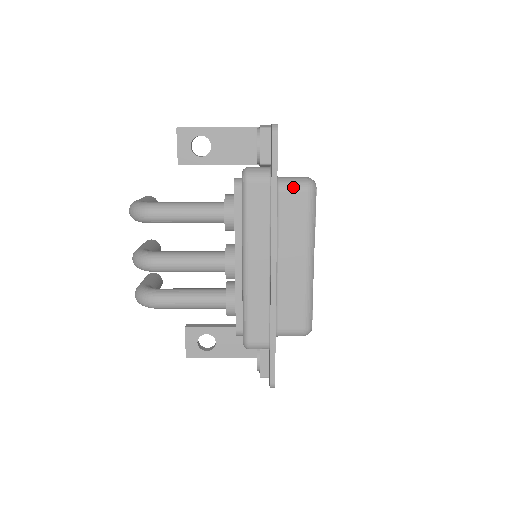
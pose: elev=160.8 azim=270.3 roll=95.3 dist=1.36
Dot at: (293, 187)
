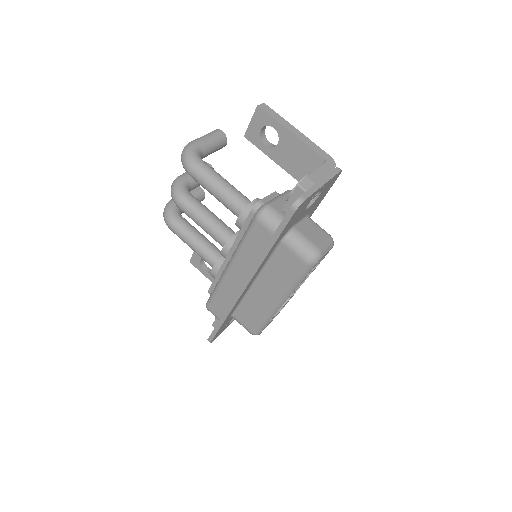
Dot at: (295, 249)
